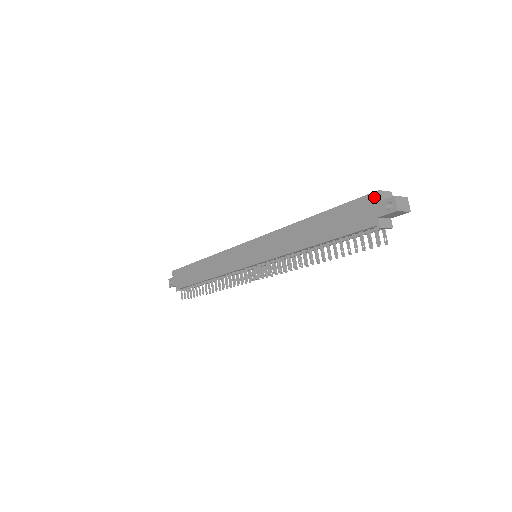
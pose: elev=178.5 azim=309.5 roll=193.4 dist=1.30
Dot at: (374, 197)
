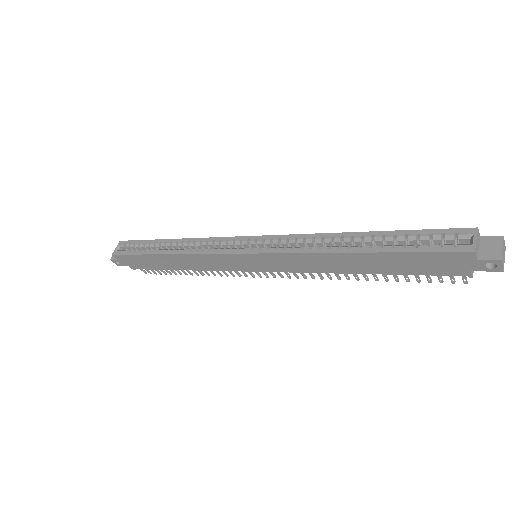
Dot at: (466, 256)
